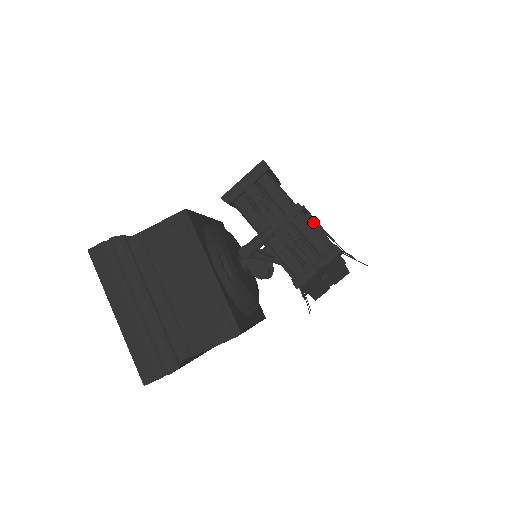
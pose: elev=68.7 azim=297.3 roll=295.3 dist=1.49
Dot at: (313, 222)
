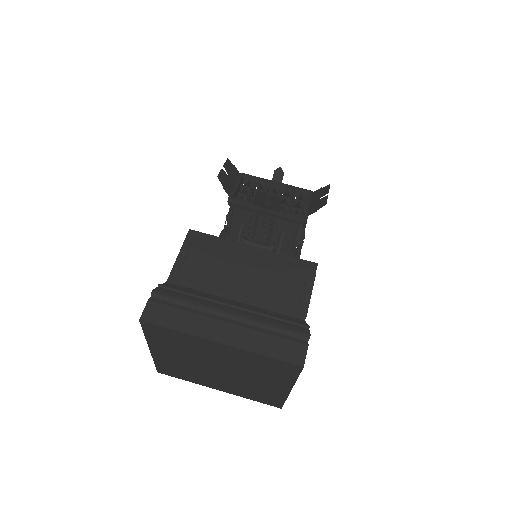
Dot at: occluded
